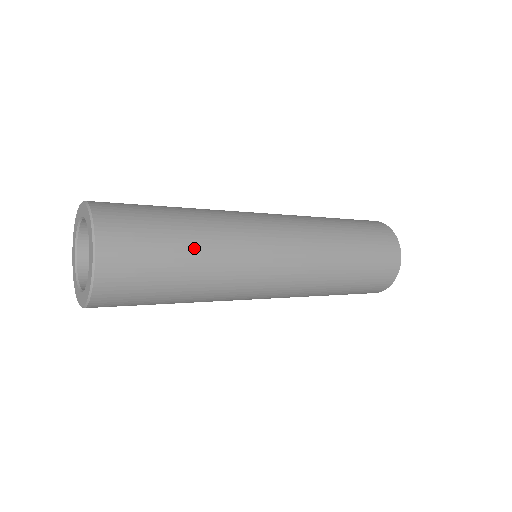
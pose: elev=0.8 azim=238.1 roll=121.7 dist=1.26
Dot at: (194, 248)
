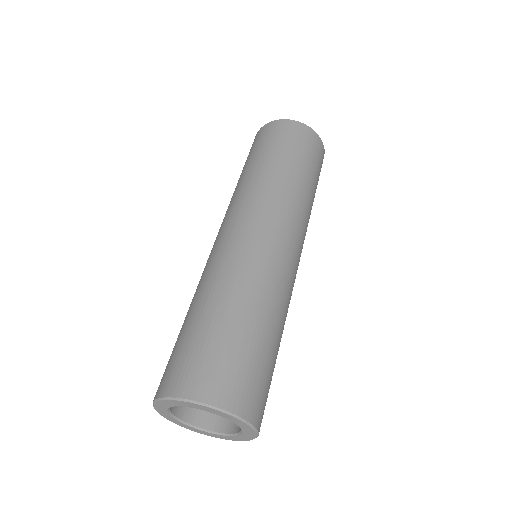
Dot at: (268, 325)
